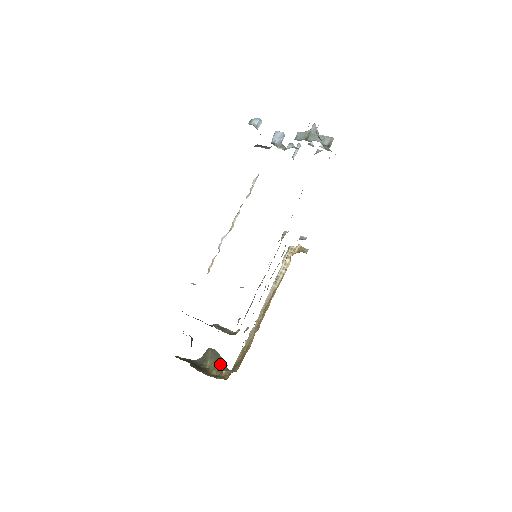
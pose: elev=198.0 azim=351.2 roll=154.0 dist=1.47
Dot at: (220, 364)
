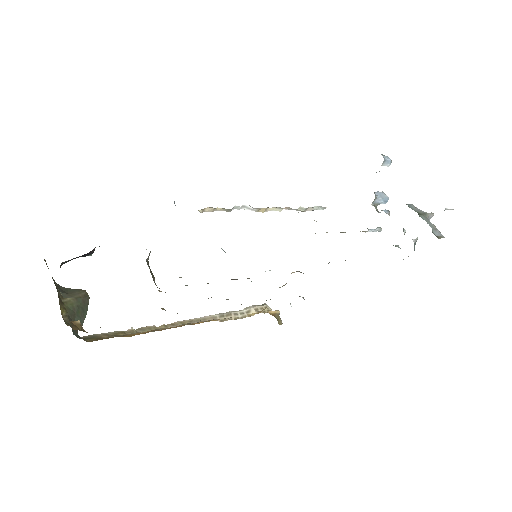
Dot at: (78, 316)
